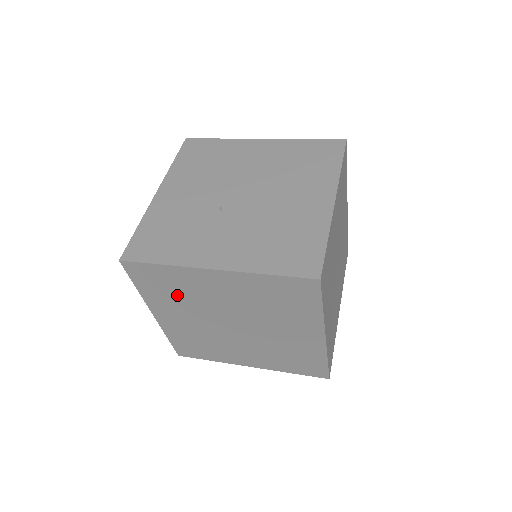
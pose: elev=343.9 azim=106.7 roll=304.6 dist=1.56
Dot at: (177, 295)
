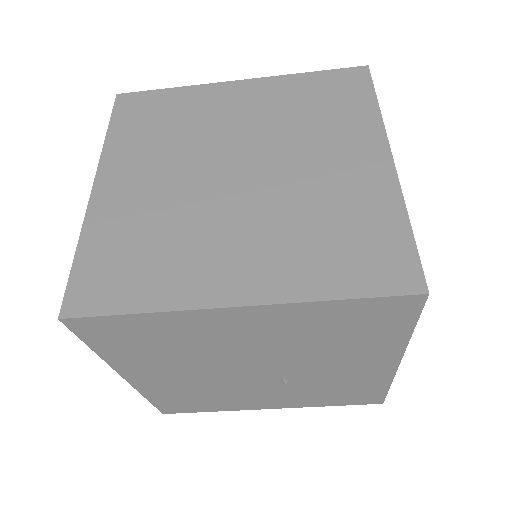
Dot at: (166, 131)
